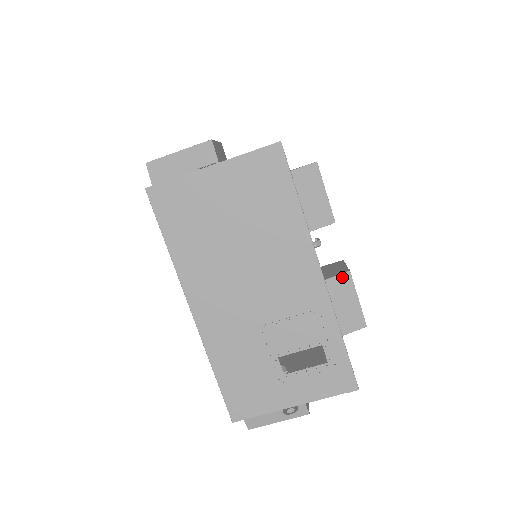
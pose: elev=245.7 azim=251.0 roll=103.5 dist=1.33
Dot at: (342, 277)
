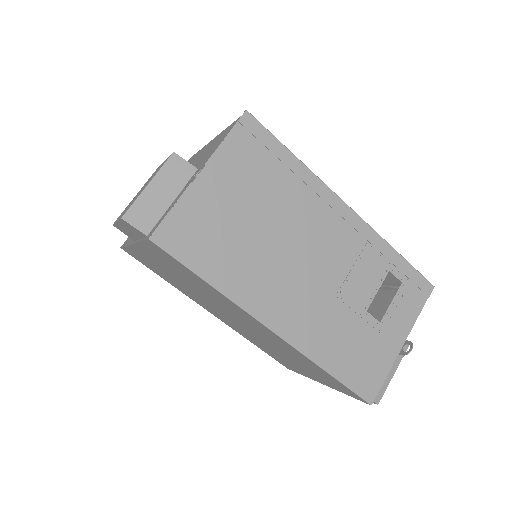
Dot at: occluded
